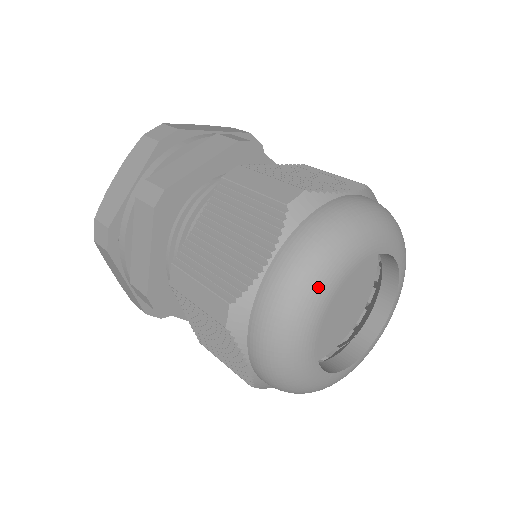
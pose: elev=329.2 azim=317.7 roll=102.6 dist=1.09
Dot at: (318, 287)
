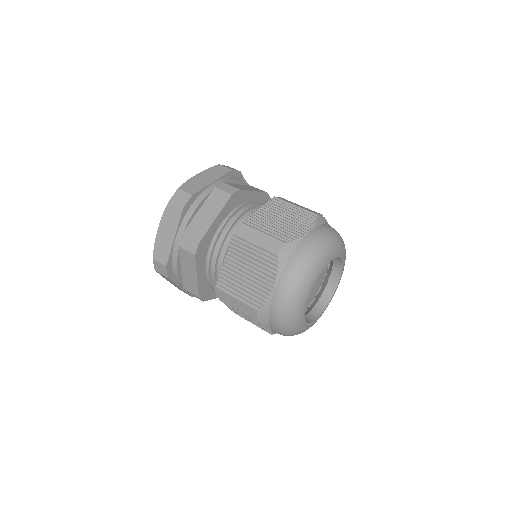
Dot at: (328, 251)
